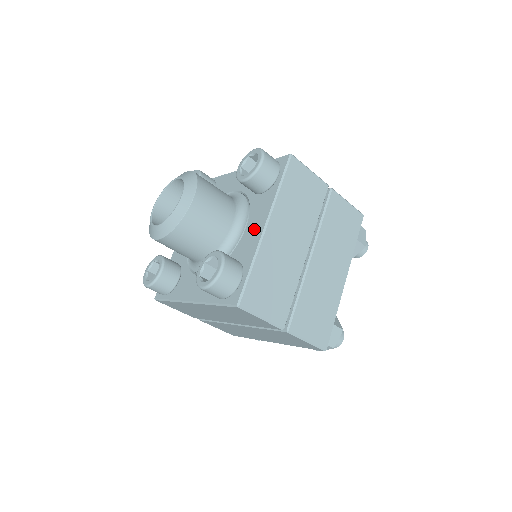
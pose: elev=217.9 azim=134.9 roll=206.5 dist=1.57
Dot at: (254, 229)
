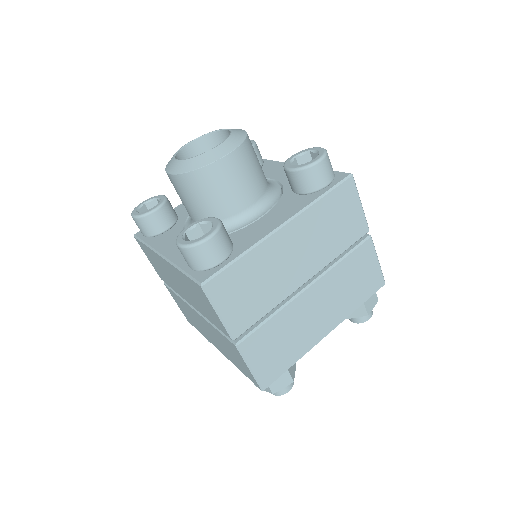
Dot at: (269, 222)
